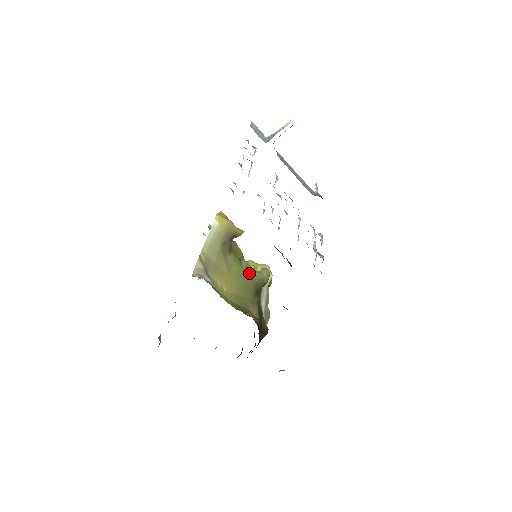
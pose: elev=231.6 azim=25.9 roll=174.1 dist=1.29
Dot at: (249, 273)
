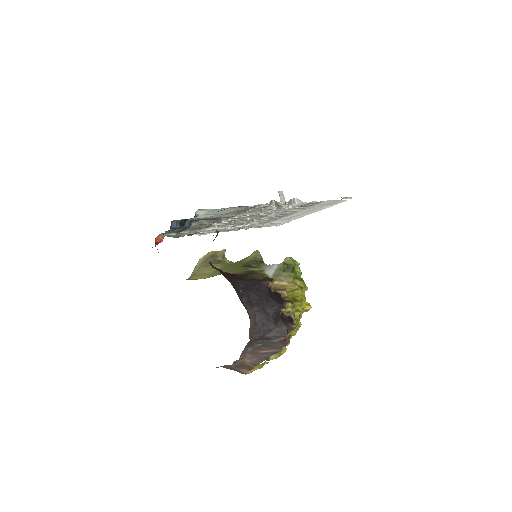
Dot at: occluded
